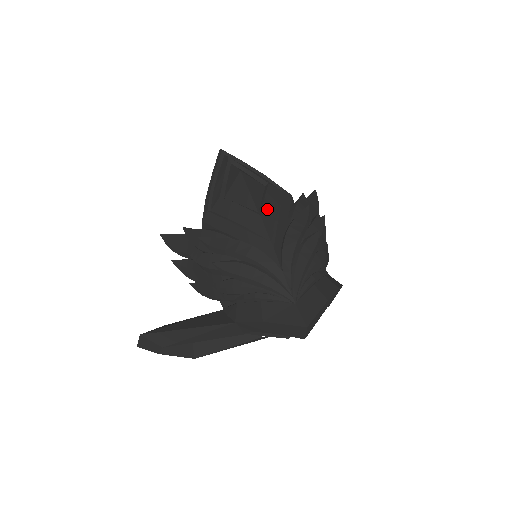
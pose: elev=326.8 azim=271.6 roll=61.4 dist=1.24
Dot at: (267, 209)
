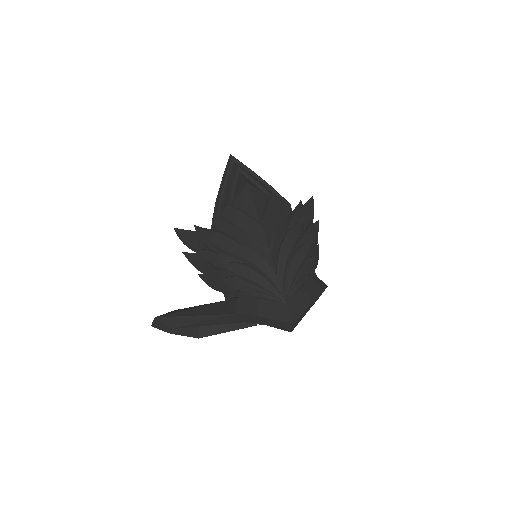
Dot at: (268, 219)
